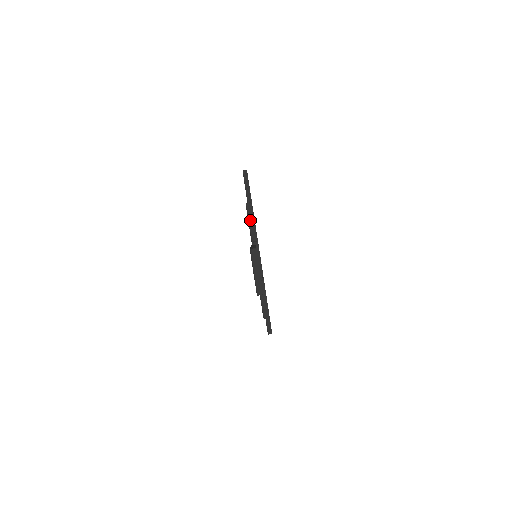
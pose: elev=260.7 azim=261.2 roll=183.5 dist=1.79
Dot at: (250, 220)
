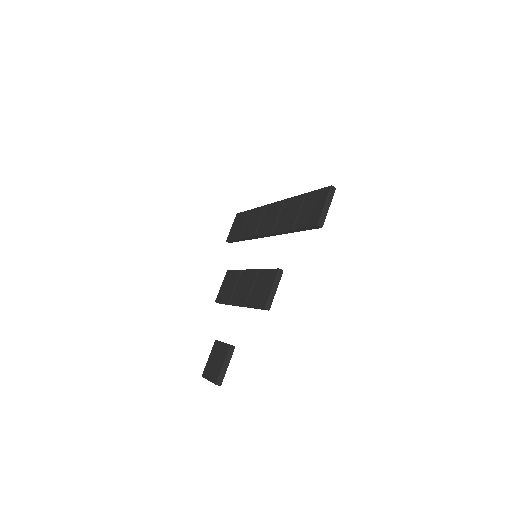
Dot at: (257, 308)
